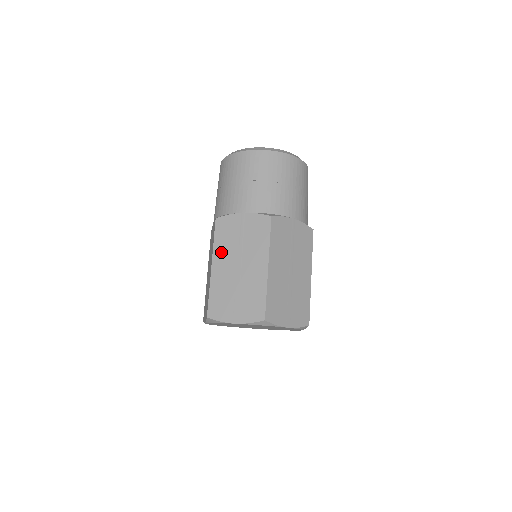
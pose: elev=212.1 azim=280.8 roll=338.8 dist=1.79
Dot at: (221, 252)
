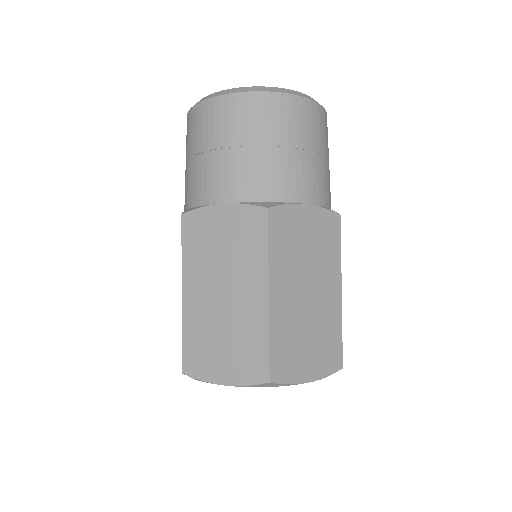
Dot at: (194, 270)
